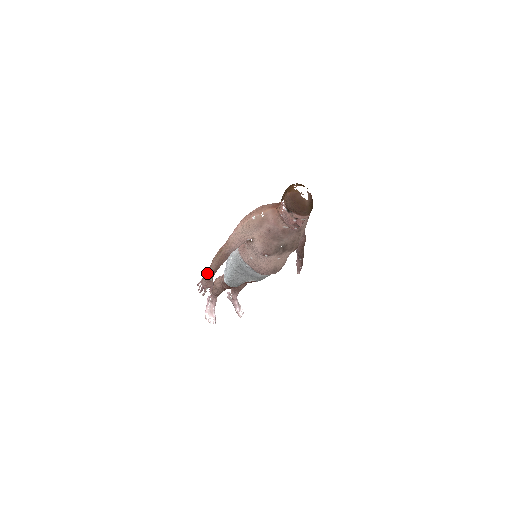
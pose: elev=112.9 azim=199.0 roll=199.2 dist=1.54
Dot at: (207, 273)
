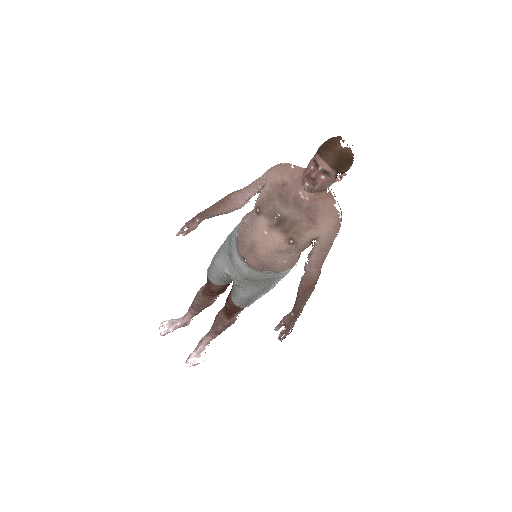
Dot at: occluded
